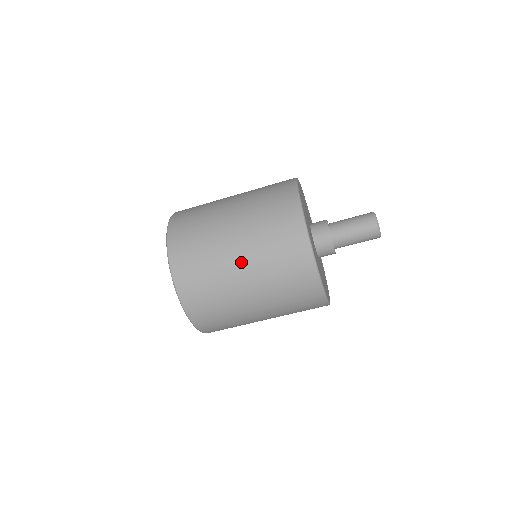
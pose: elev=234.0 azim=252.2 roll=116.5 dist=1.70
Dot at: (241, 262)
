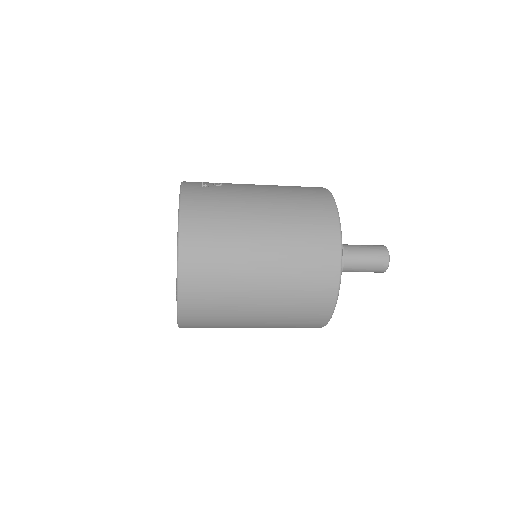
Dot at: occluded
